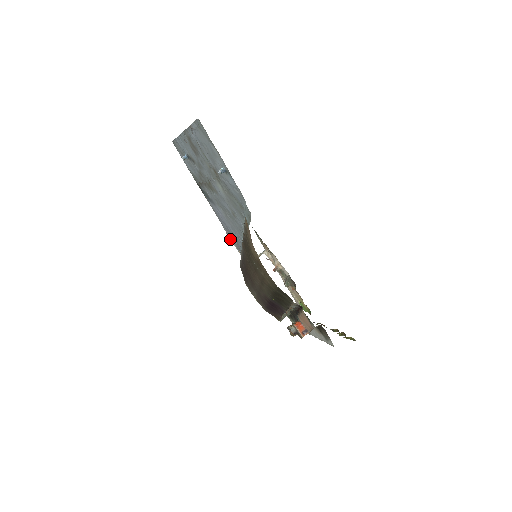
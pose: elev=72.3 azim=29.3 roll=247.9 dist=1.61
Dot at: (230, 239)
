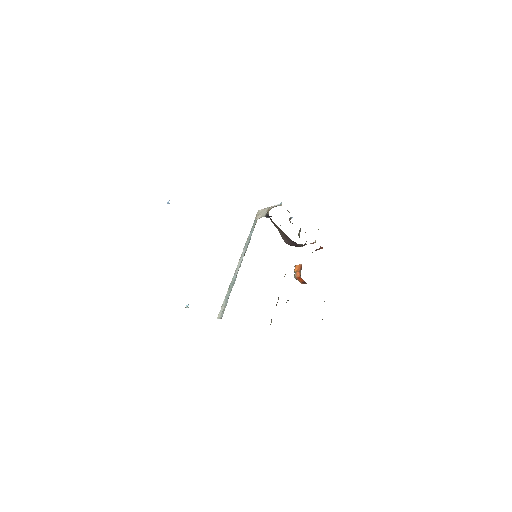
Dot at: occluded
